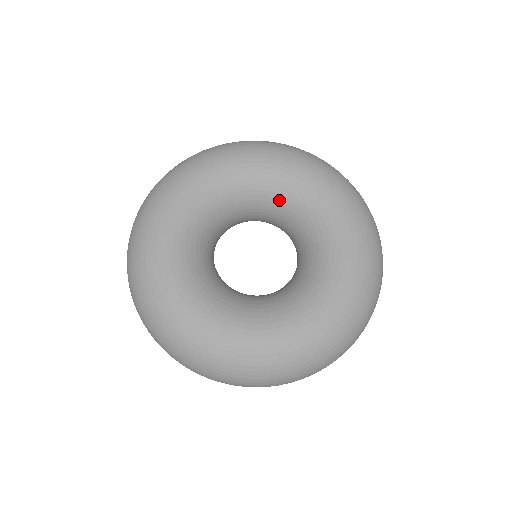
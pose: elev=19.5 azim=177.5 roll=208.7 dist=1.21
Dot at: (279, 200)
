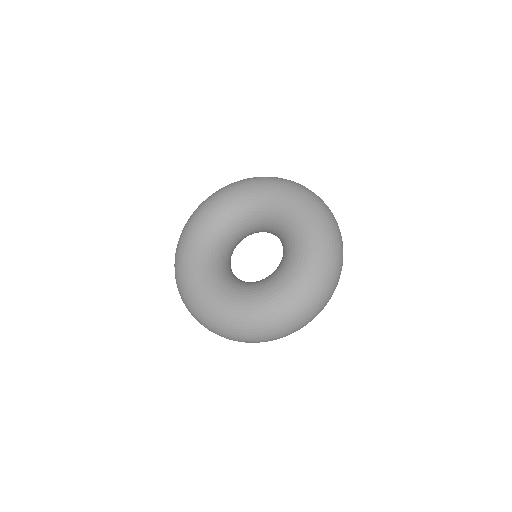
Dot at: (252, 215)
